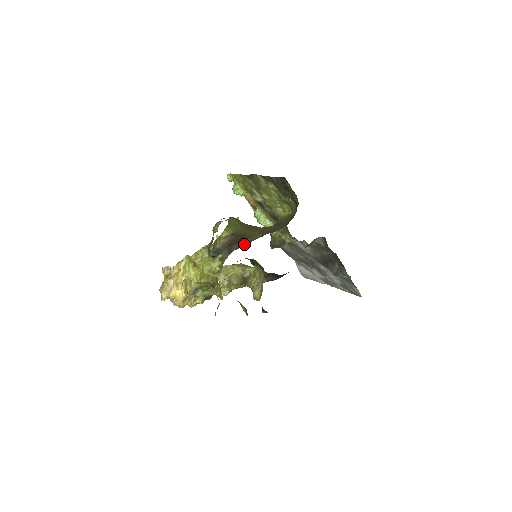
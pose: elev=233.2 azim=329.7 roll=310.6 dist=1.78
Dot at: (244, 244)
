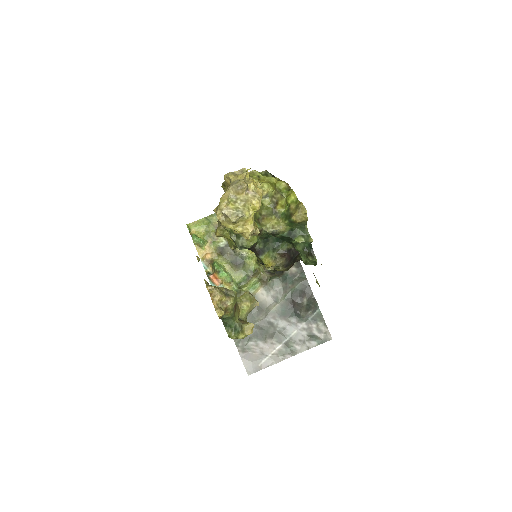
Dot at: occluded
